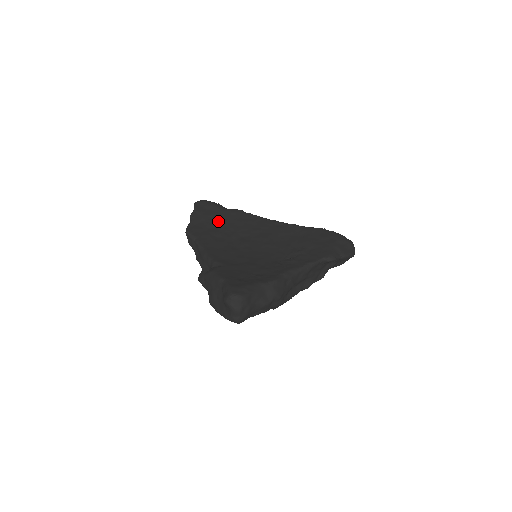
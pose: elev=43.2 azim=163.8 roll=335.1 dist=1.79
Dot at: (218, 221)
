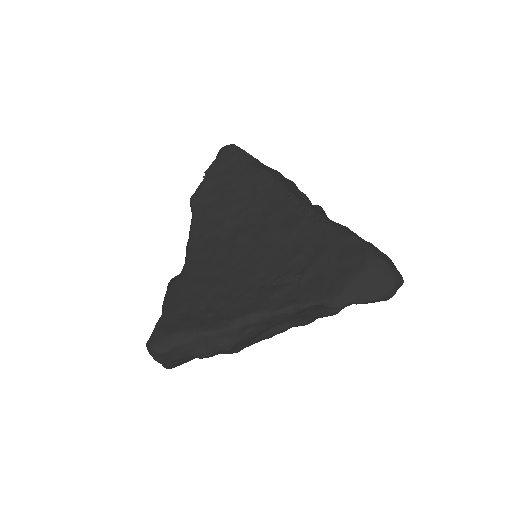
Dot at: (232, 187)
